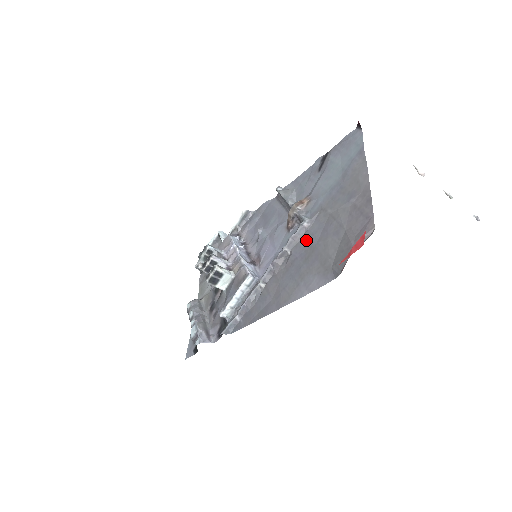
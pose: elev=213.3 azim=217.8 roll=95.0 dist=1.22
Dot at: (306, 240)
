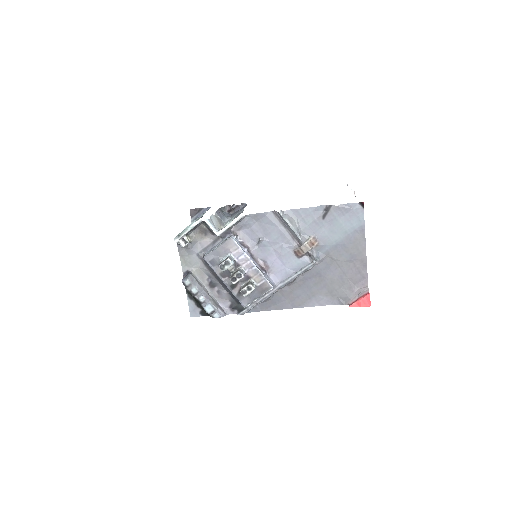
Dot at: (316, 272)
